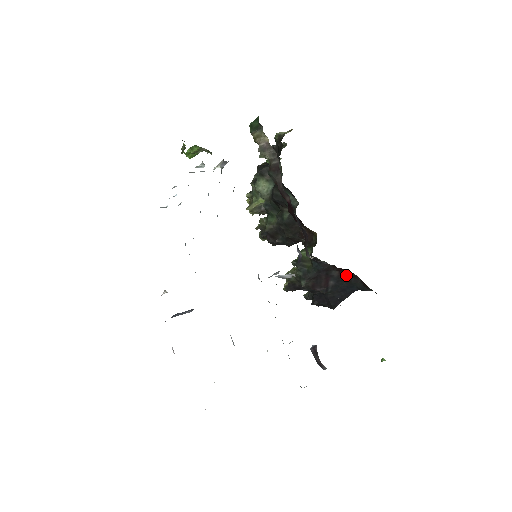
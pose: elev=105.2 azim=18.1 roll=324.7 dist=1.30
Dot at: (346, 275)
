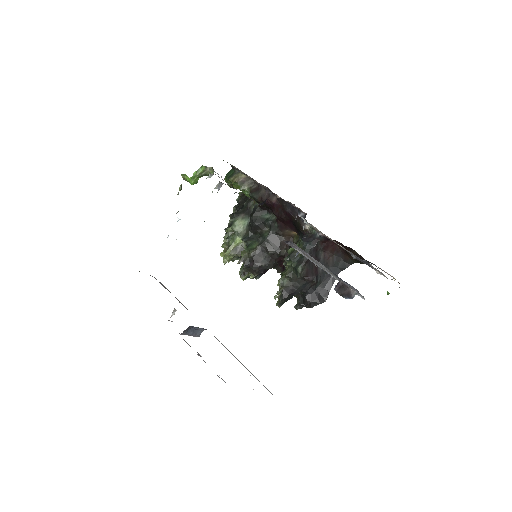
Dot at: (330, 254)
